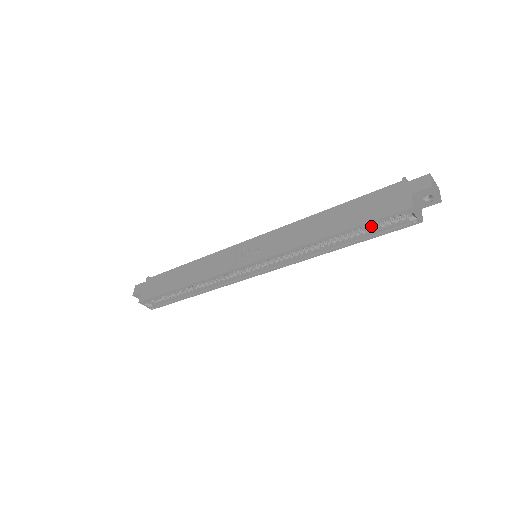
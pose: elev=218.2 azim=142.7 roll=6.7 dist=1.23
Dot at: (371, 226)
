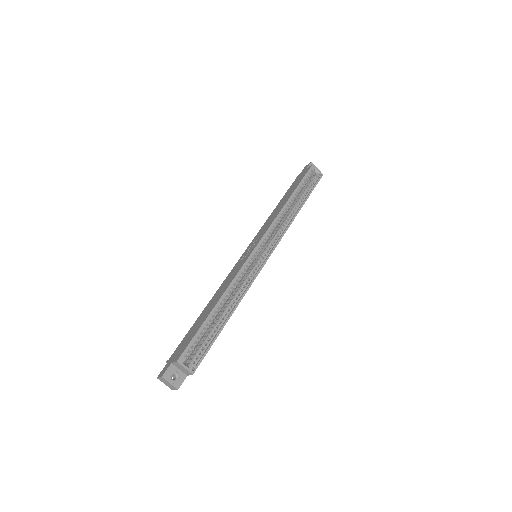
Dot at: (304, 190)
